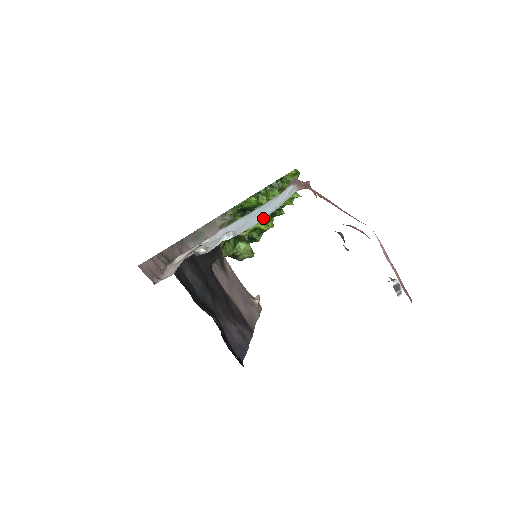
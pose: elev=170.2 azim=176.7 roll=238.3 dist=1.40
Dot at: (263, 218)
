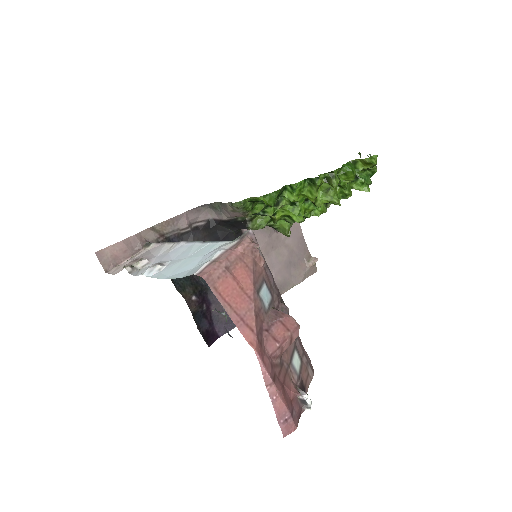
Dot at: (172, 276)
